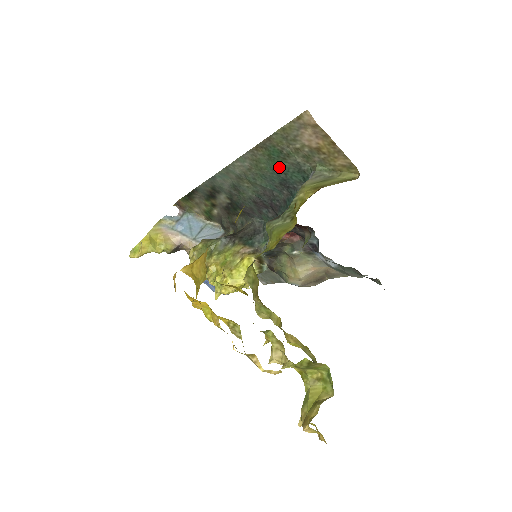
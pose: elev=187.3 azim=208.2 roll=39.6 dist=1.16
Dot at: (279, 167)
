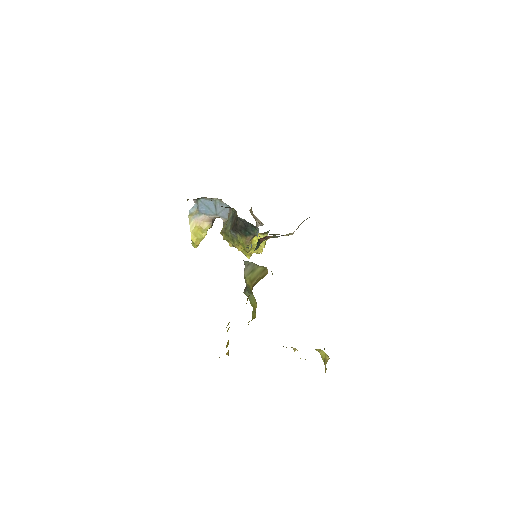
Dot at: occluded
